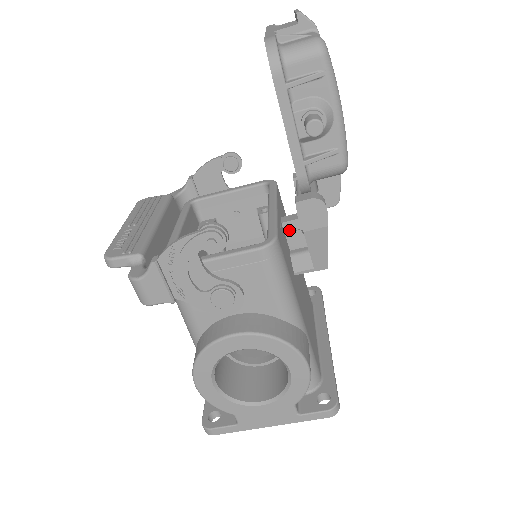
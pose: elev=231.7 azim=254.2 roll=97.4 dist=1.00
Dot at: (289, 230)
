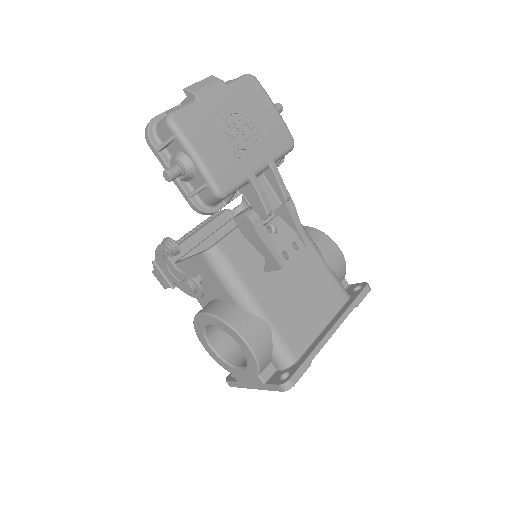
Dot at: occluded
